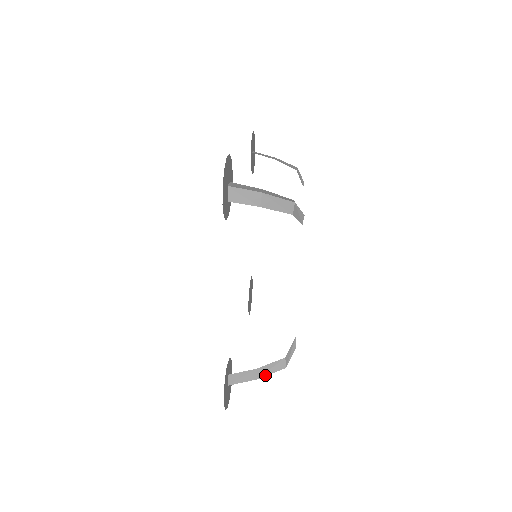
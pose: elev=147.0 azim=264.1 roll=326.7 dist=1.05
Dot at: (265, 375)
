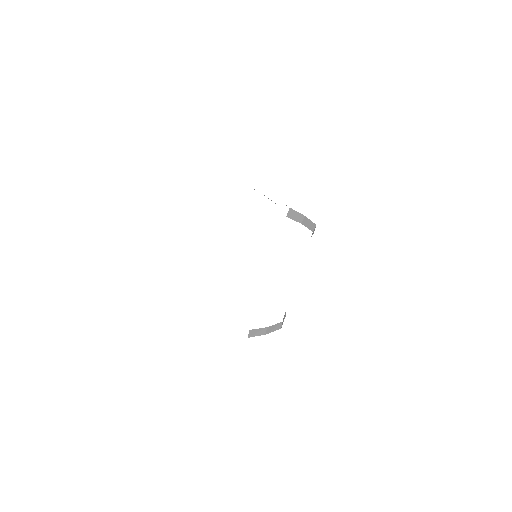
Dot at: (270, 332)
